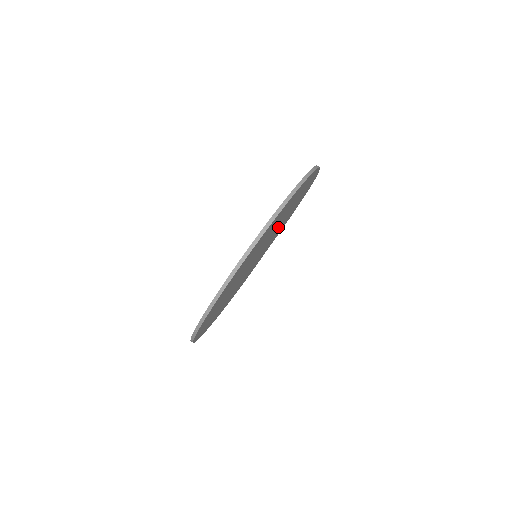
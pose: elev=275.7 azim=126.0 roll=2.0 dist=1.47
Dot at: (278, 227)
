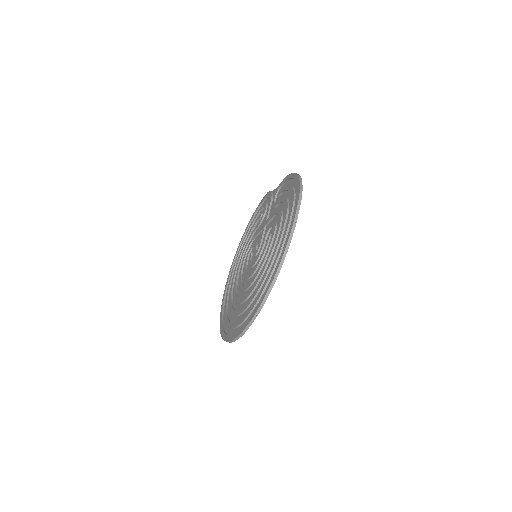
Dot at: occluded
